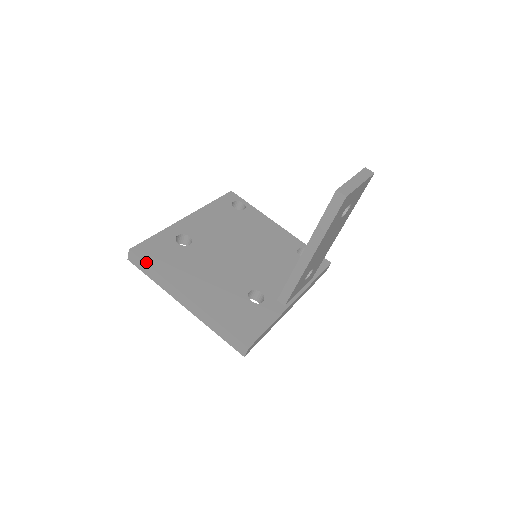
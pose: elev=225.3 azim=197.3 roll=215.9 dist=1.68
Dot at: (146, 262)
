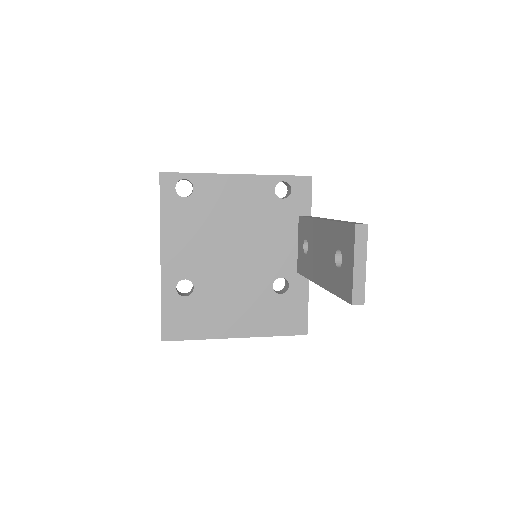
Dot at: (184, 339)
